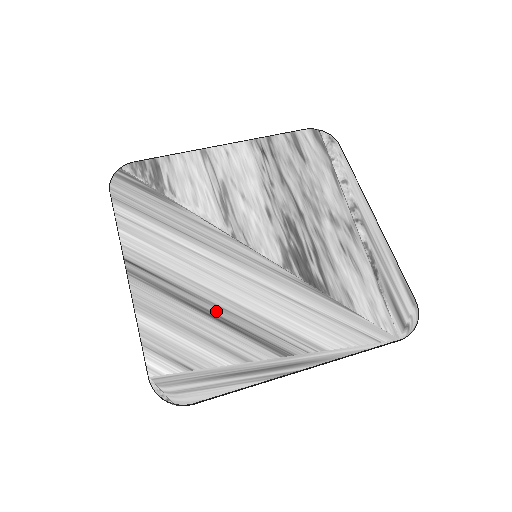
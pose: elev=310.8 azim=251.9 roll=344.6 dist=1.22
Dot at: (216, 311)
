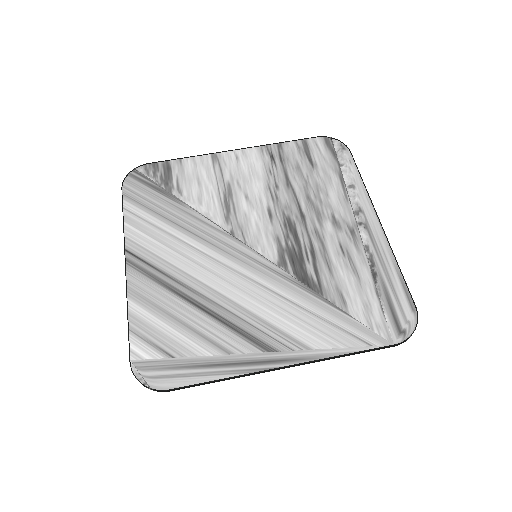
Dot at: (205, 303)
